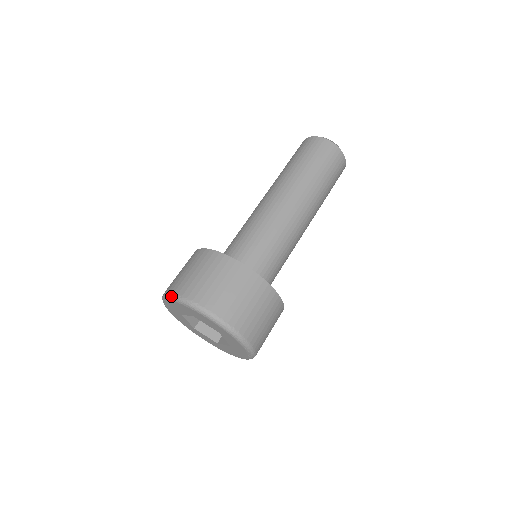
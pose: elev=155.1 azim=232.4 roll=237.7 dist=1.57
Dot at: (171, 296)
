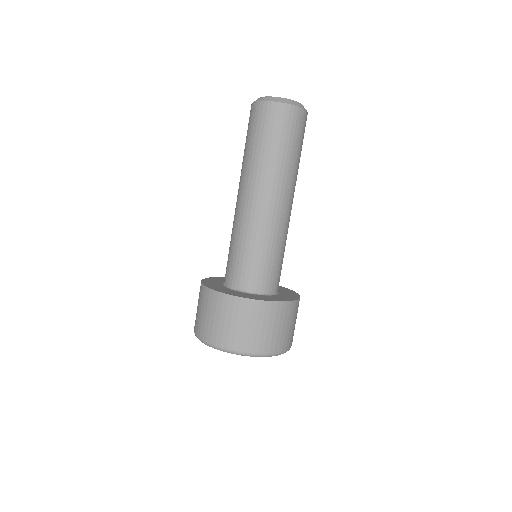
Dot at: occluded
